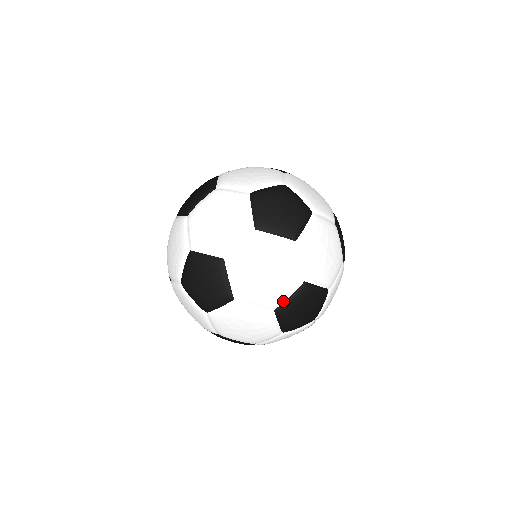
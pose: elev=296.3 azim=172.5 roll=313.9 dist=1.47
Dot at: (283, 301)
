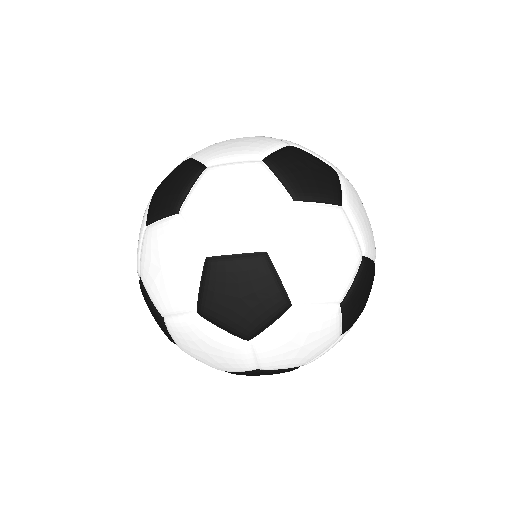
Dot at: (341, 329)
